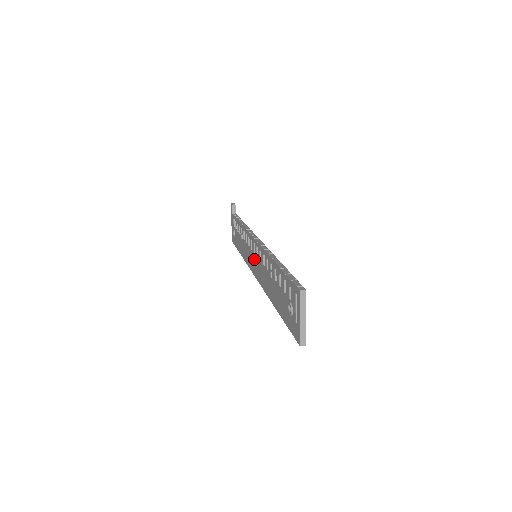
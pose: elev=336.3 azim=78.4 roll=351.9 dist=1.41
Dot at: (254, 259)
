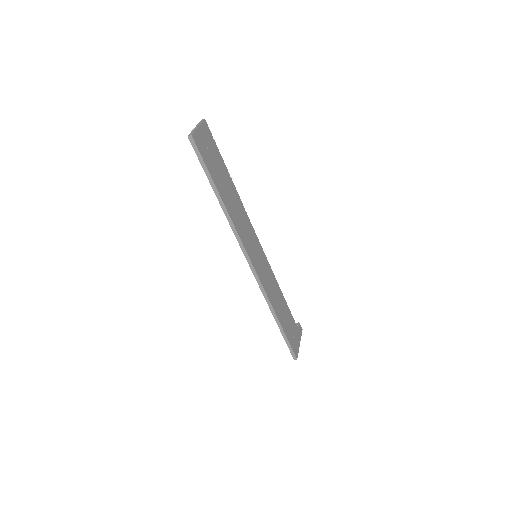
Dot at: occluded
